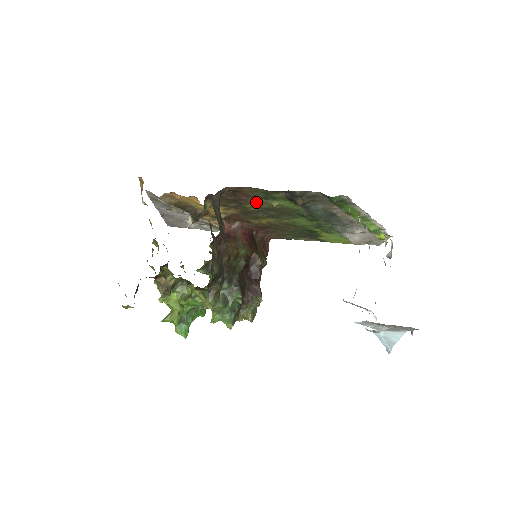
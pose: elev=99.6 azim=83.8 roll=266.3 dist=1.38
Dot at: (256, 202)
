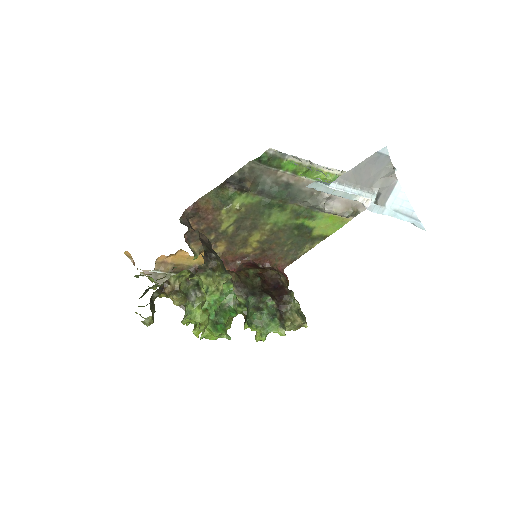
Dot at: (224, 216)
